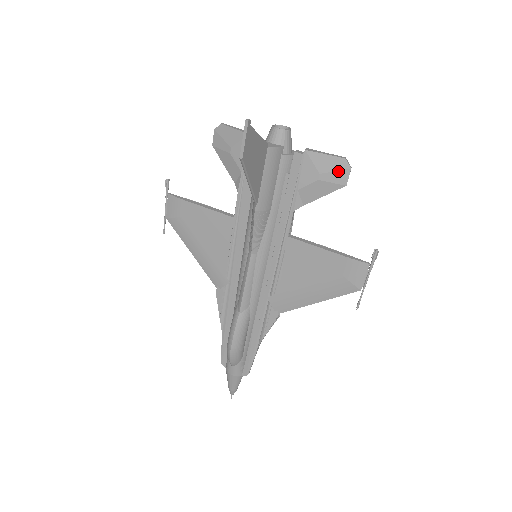
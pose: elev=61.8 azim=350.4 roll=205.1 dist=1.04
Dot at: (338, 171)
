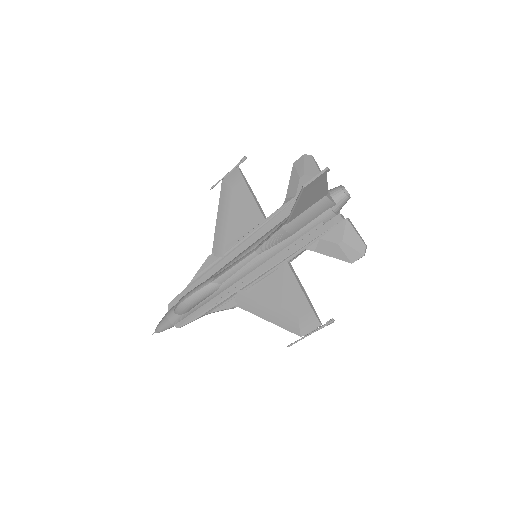
Dot at: (355, 250)
